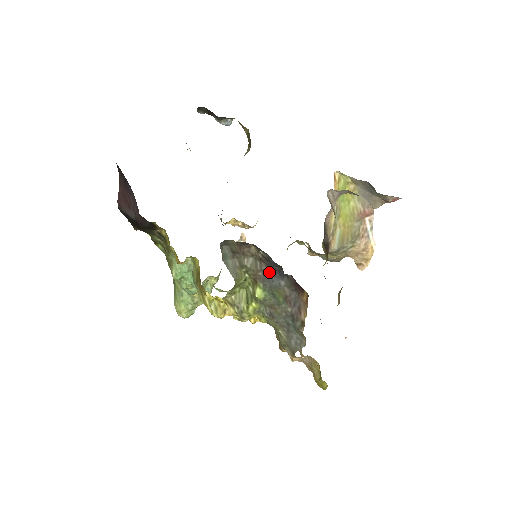
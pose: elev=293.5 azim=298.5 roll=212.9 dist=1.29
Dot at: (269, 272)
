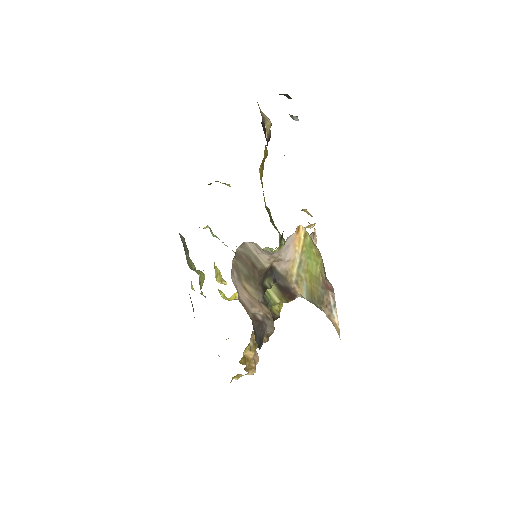
Dot at: occluded
